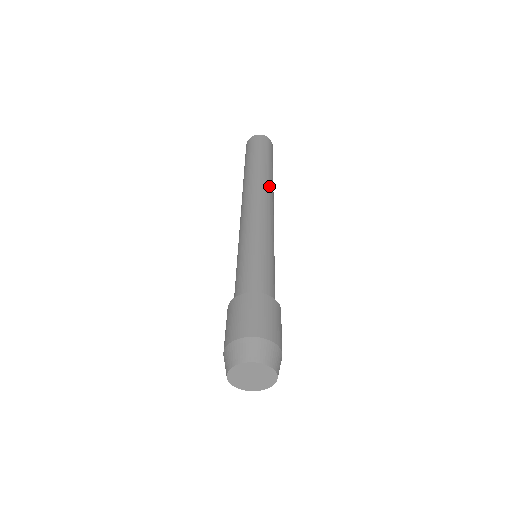
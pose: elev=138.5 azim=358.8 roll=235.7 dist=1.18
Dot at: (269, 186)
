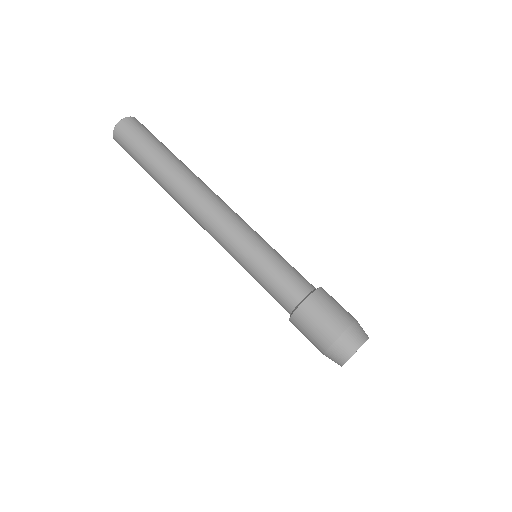
Dot at: (188, 183)
